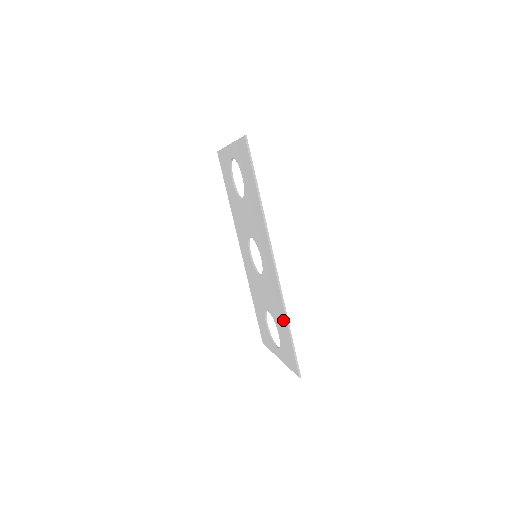
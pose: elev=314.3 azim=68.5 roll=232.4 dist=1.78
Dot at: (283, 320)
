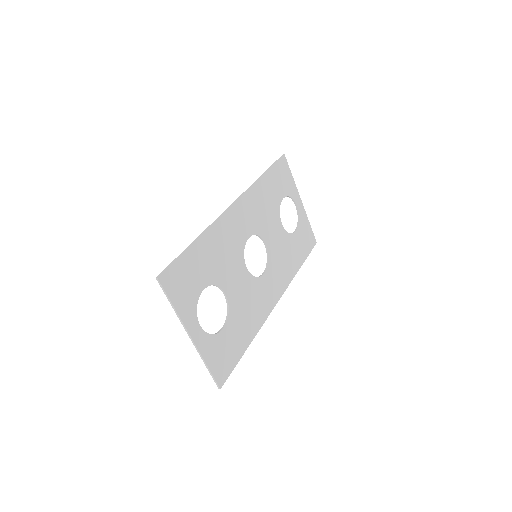
Dot at: (202, 247)
